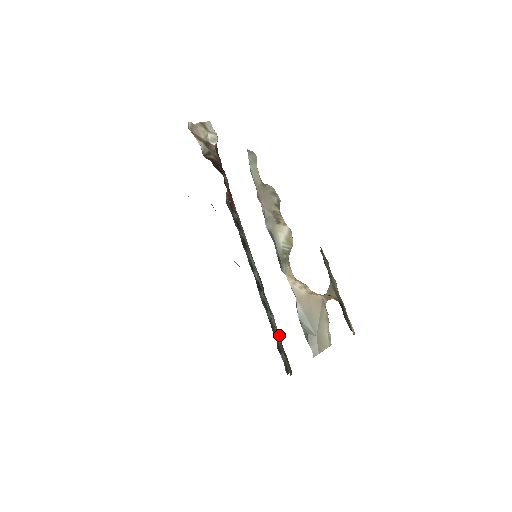
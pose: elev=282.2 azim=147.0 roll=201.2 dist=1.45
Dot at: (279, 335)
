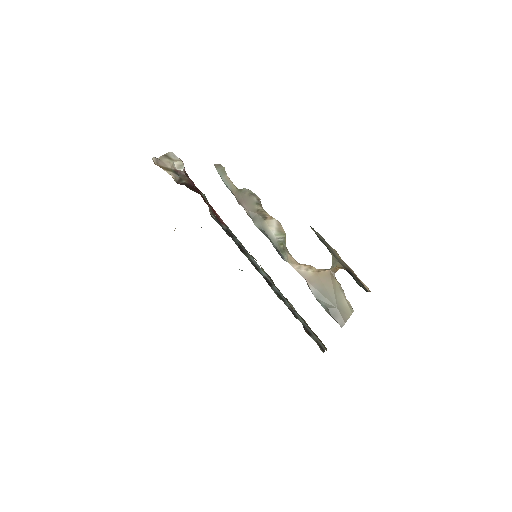
Dot at: occluded
